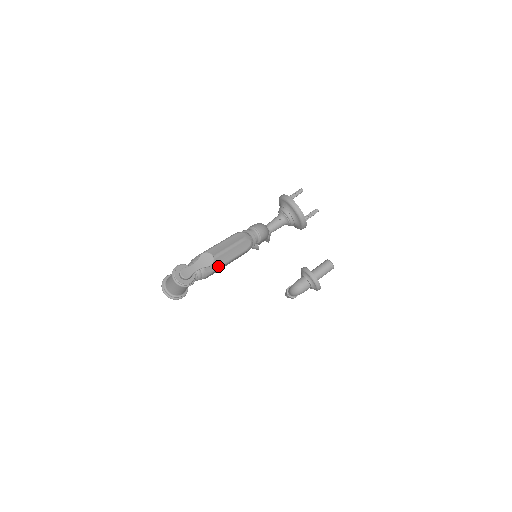
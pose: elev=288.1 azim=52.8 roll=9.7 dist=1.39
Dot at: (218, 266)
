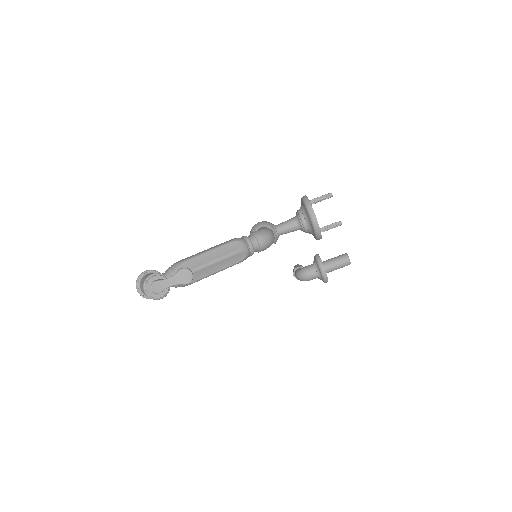
Dot at: (200, 278)
